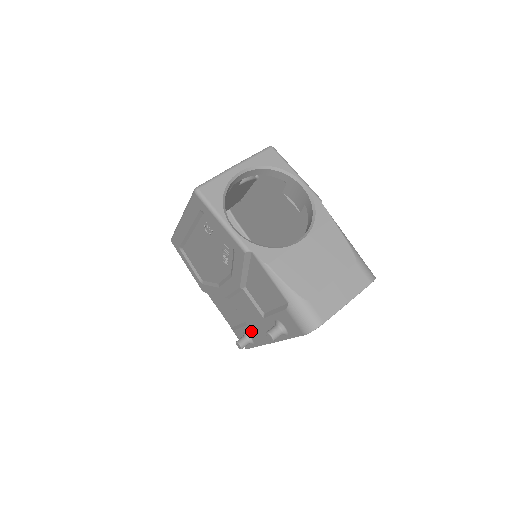
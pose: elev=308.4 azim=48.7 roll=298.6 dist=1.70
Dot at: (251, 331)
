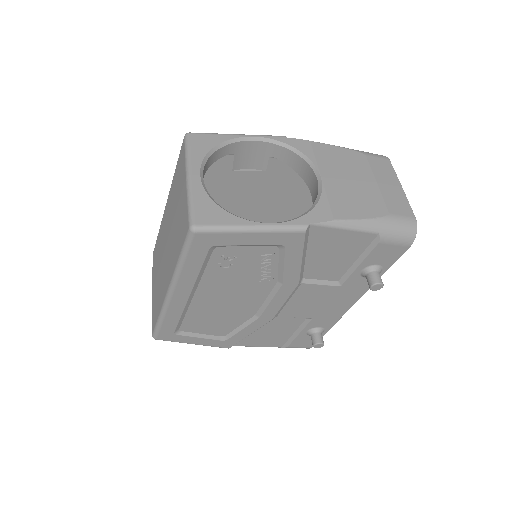
Dot at: (319, 320)
